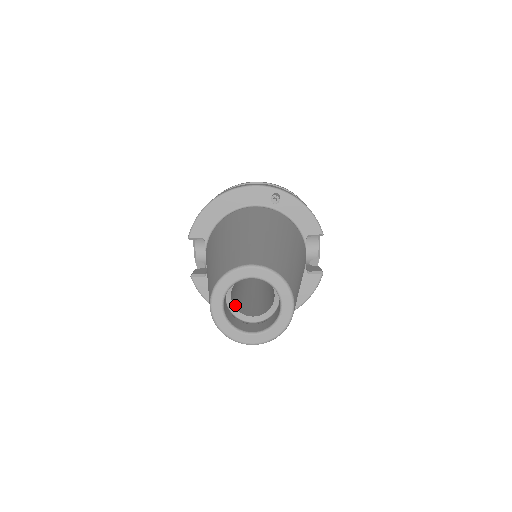
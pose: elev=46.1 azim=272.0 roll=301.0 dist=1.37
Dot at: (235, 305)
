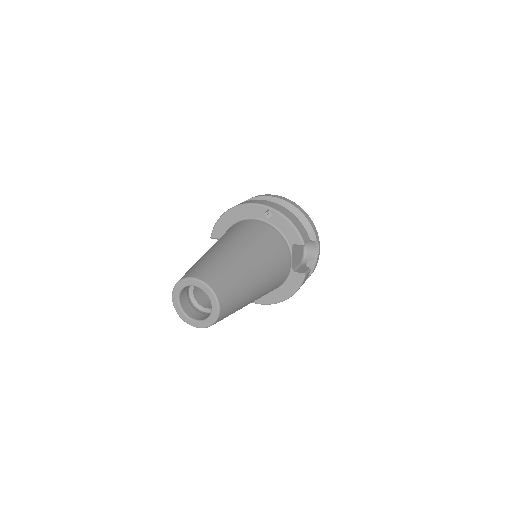
Dot at: (198, 299)
